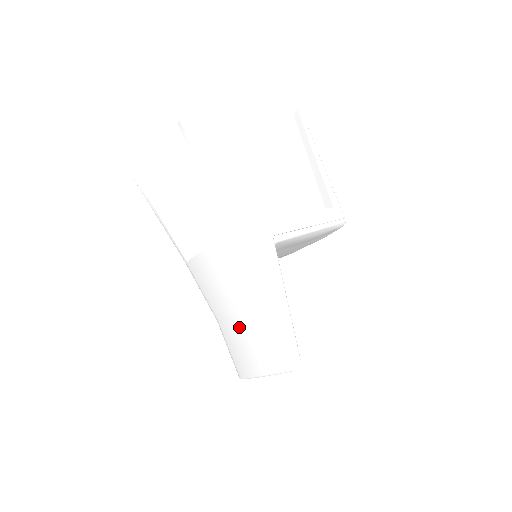
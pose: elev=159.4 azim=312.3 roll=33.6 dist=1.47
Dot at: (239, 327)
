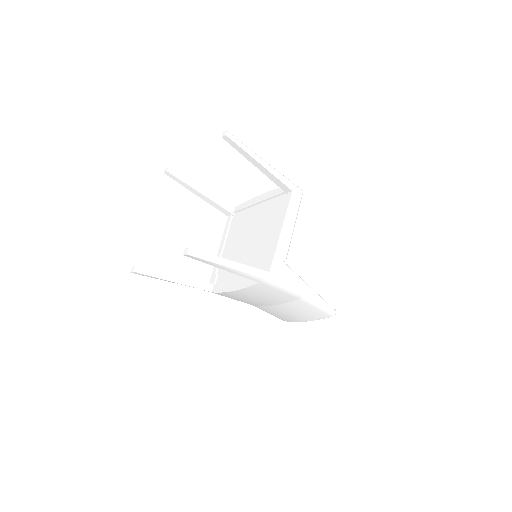
Dot at: (279, 309)
